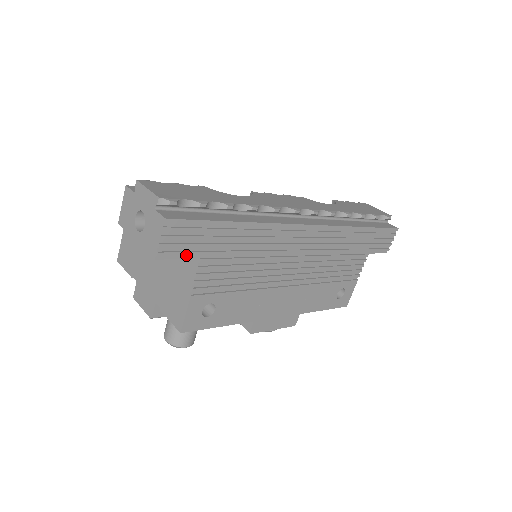
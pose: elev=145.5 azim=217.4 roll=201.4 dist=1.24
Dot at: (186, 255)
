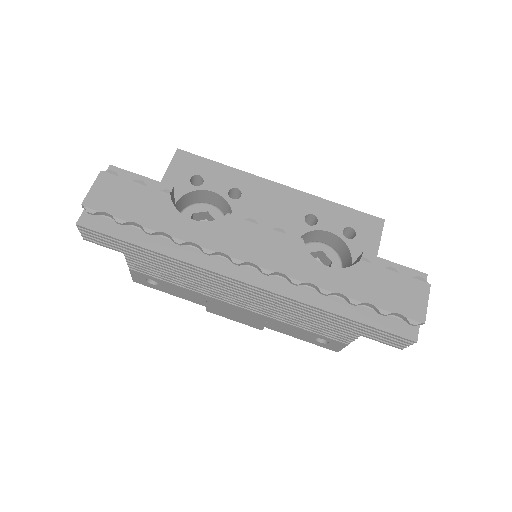
Dot at: (109, 248)
